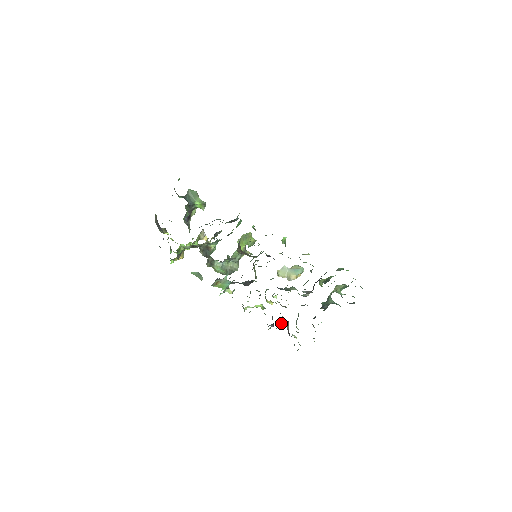
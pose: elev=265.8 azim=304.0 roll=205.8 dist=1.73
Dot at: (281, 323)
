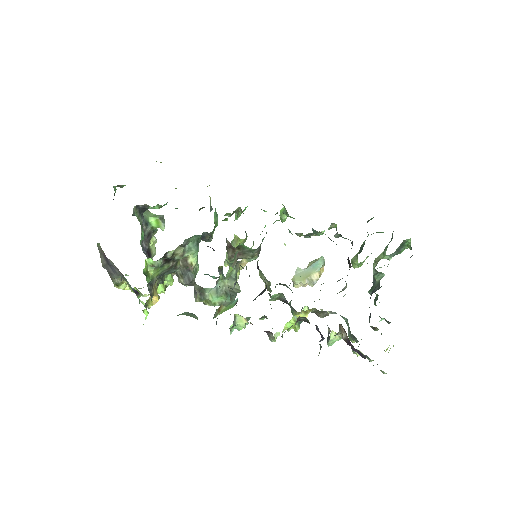
Dot at: (331, 338)
